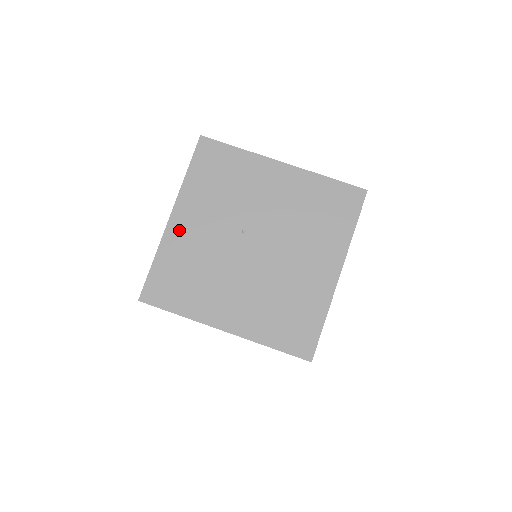
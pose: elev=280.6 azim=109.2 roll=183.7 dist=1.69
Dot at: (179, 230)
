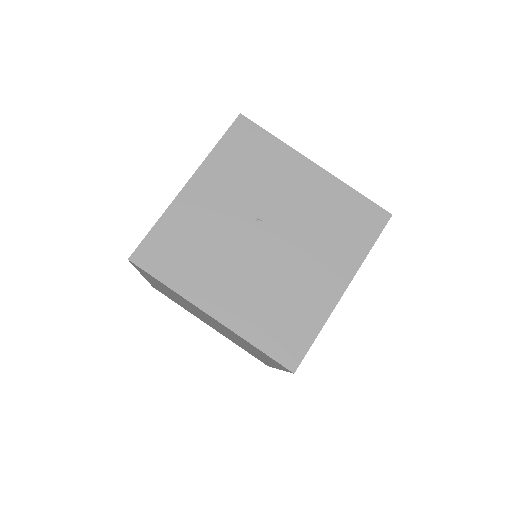
Dot at: (192, 199)
